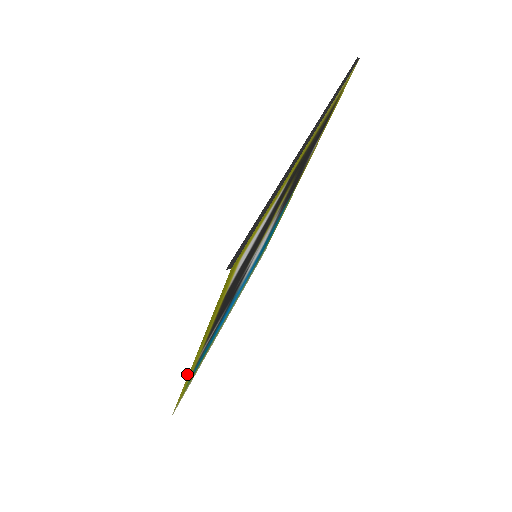
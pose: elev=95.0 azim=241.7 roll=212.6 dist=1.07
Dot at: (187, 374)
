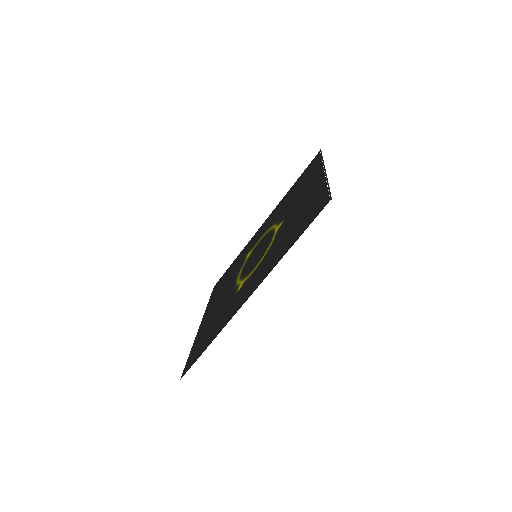
Dot at: (239, 310)
